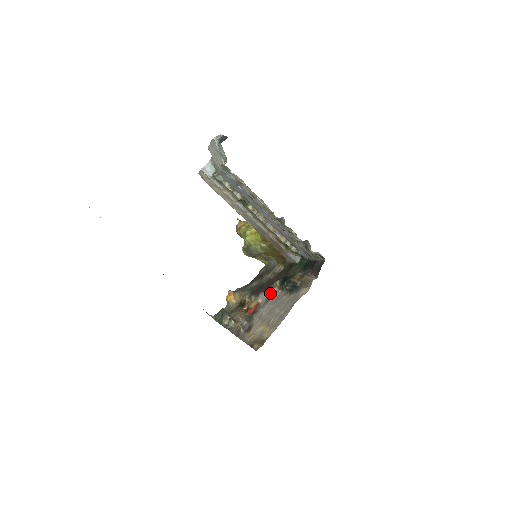
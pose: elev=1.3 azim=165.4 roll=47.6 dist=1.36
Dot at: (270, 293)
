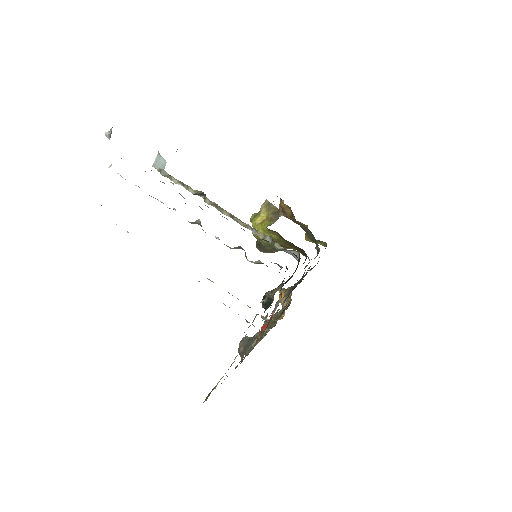
Dot at: occluded
